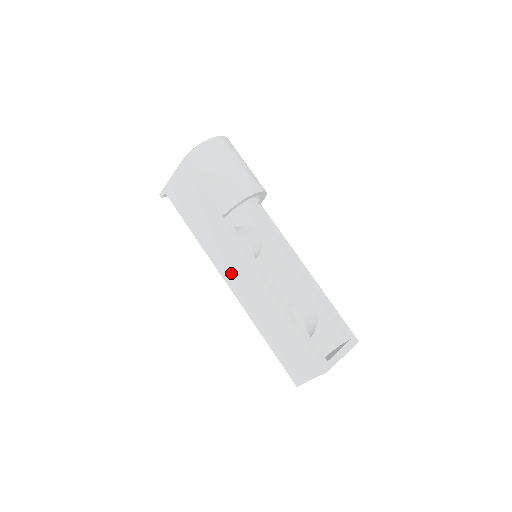
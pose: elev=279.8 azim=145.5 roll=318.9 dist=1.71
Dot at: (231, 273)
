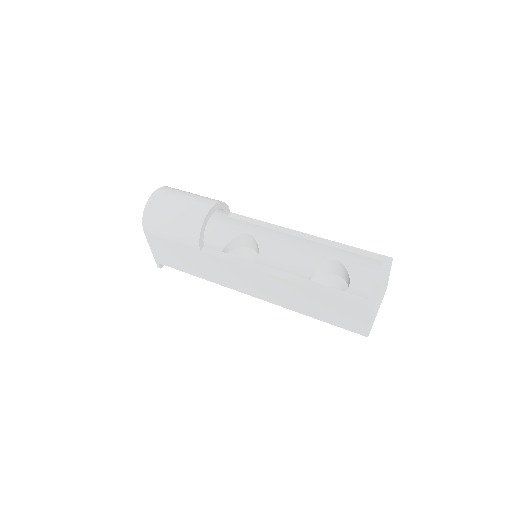
Dot at: (245, 286)
